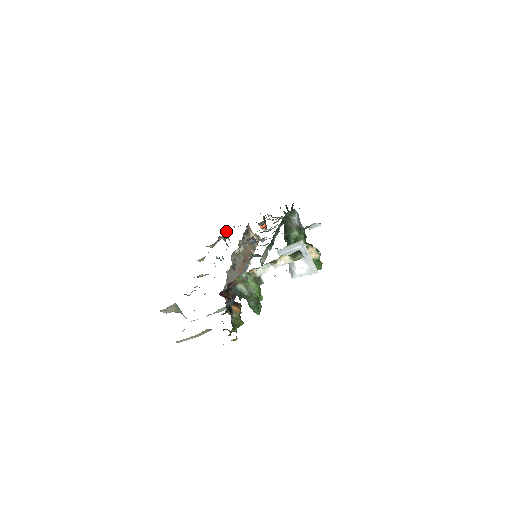
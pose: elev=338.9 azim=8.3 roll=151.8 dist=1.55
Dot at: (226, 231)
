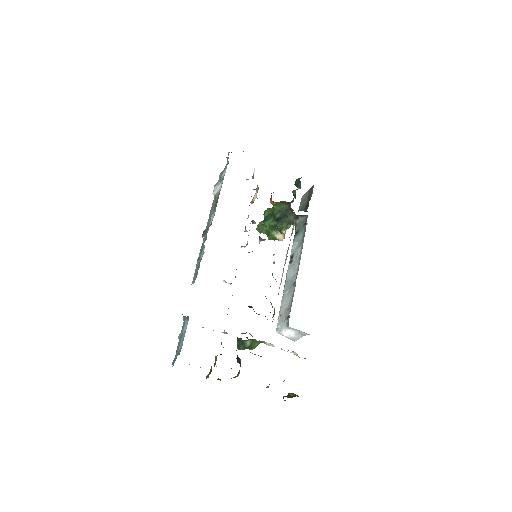
Dot at: occluded
